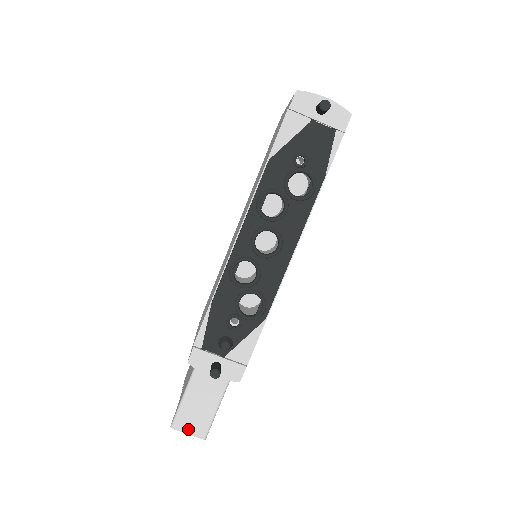
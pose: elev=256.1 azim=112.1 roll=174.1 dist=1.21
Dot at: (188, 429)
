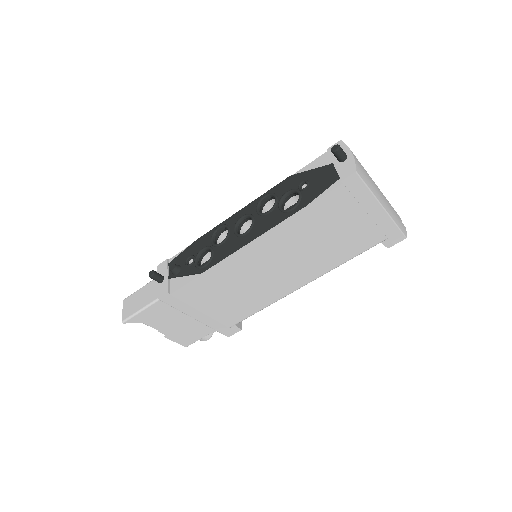
Dot at: (125, 308)
